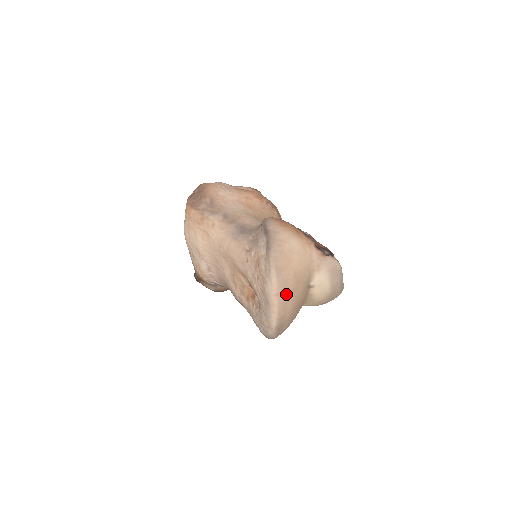
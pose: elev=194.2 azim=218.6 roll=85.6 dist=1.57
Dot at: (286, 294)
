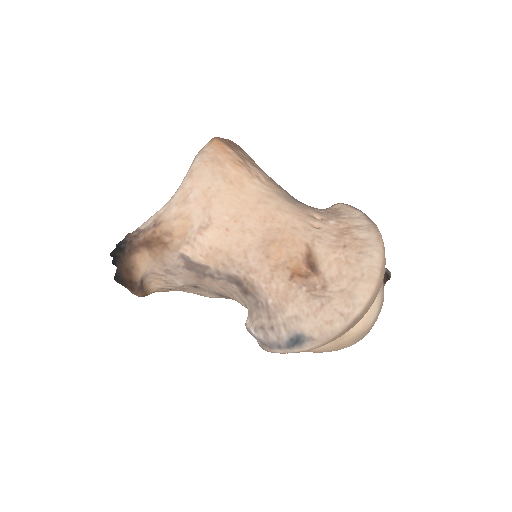
Dot at: (382, 279)
